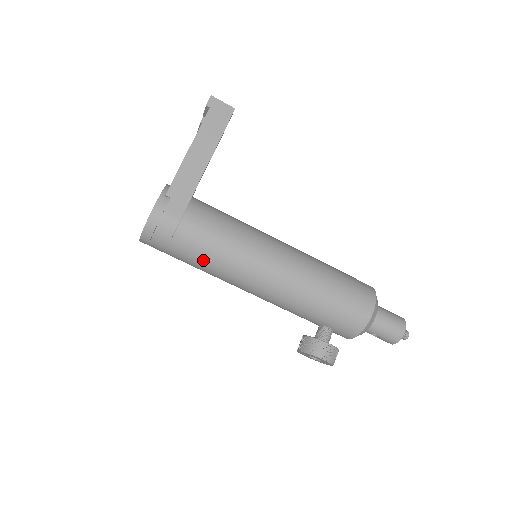
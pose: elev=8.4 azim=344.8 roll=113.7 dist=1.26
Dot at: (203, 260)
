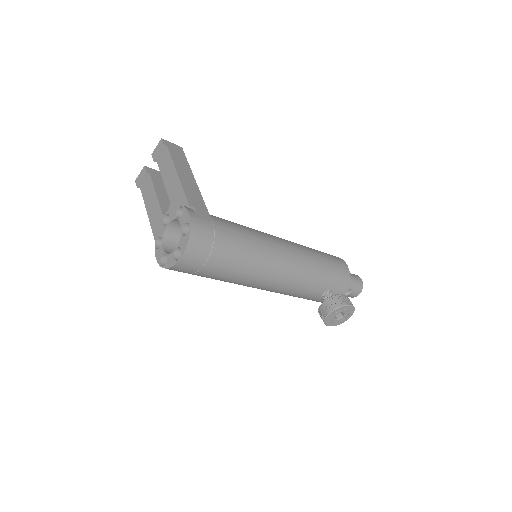
Dot at: (241, 256)
